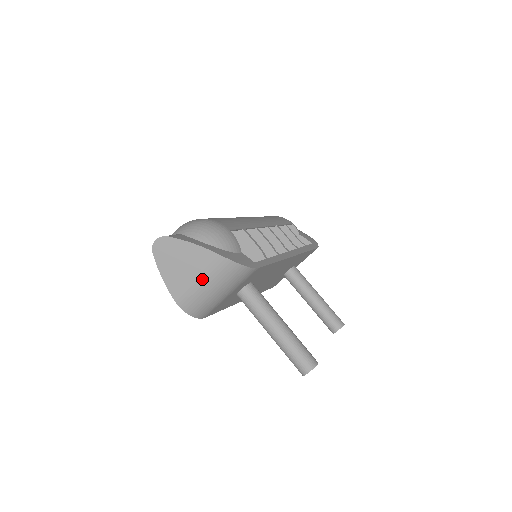
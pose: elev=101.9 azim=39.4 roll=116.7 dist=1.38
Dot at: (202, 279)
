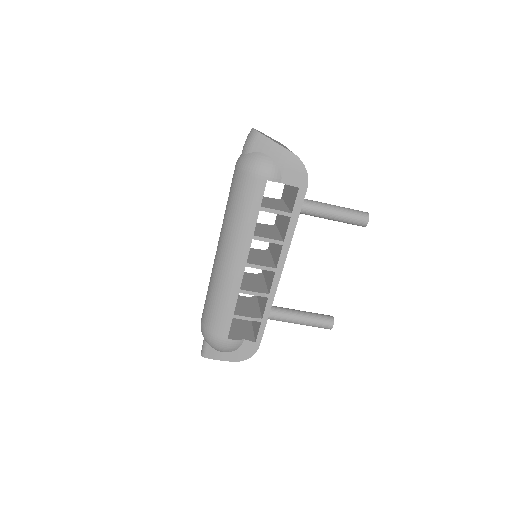
Dot at: occluded
